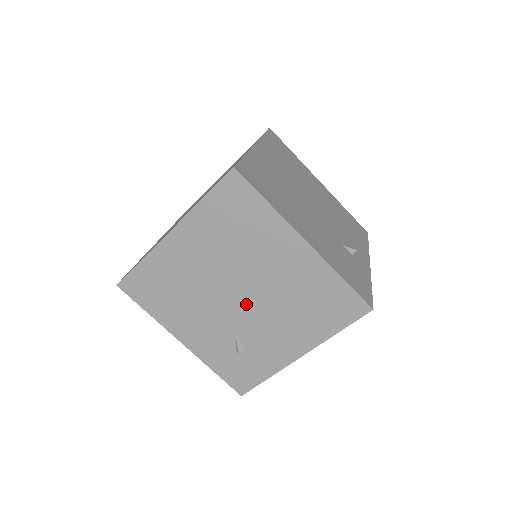
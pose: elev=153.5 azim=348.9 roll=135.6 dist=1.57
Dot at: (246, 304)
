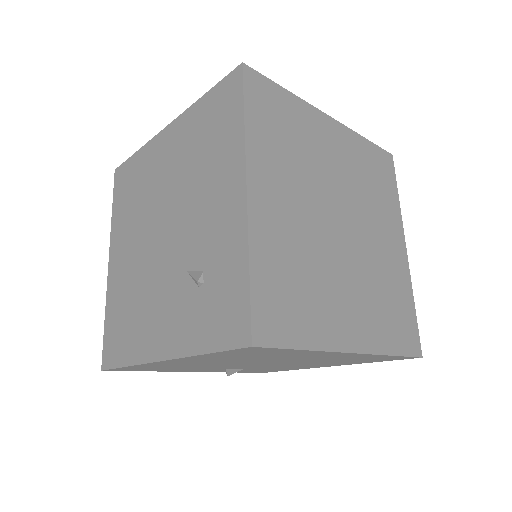
Dot at: (172, 229)
